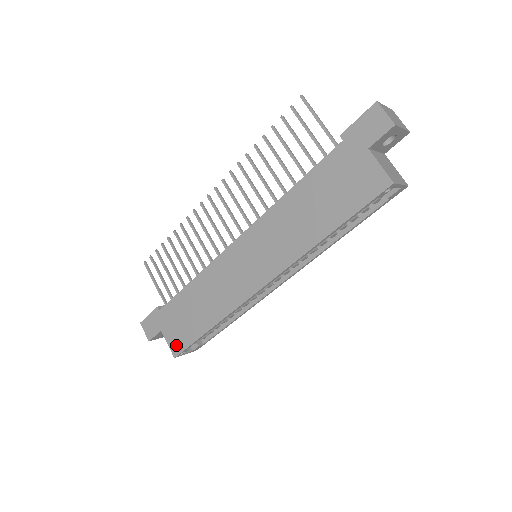
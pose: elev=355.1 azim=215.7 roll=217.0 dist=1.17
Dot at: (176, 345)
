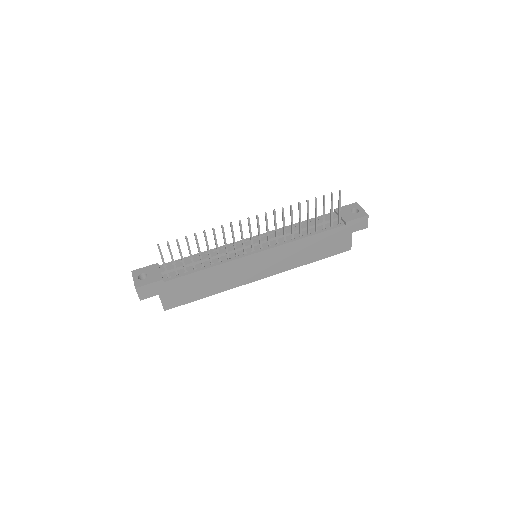
Dot at: (171, 304)
